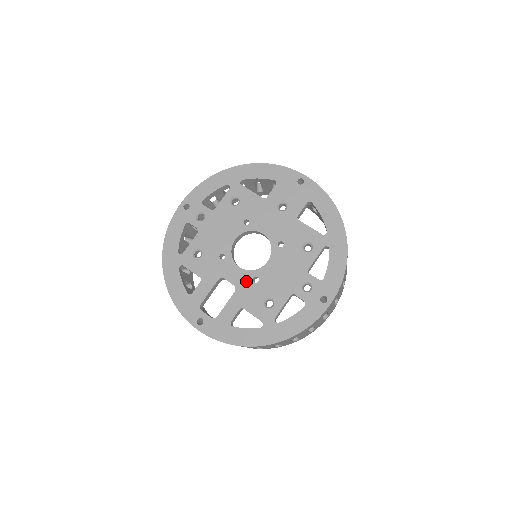
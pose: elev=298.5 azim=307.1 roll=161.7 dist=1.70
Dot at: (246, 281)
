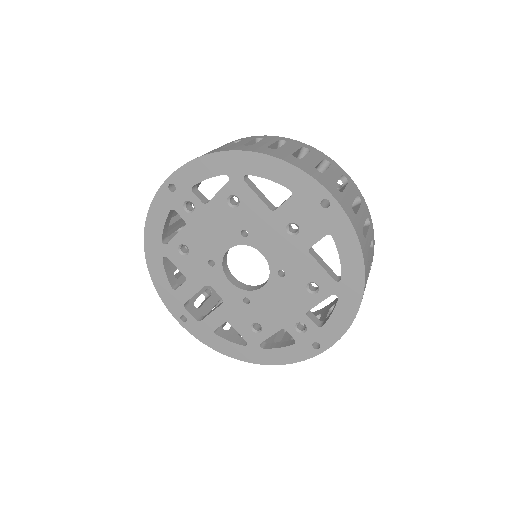
Dot at: (235, 298)
